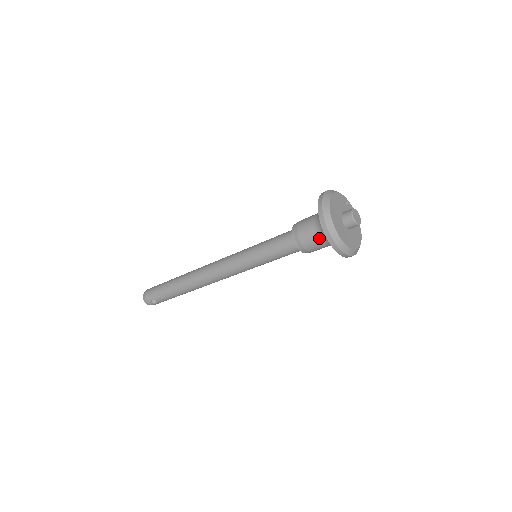
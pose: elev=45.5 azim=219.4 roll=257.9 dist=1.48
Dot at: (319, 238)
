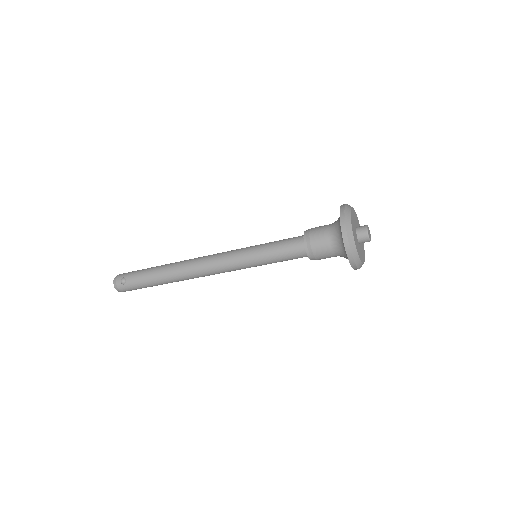
Dot at: (329, 232)
